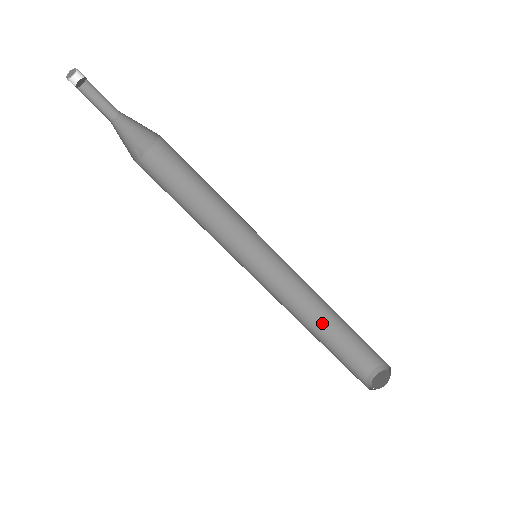
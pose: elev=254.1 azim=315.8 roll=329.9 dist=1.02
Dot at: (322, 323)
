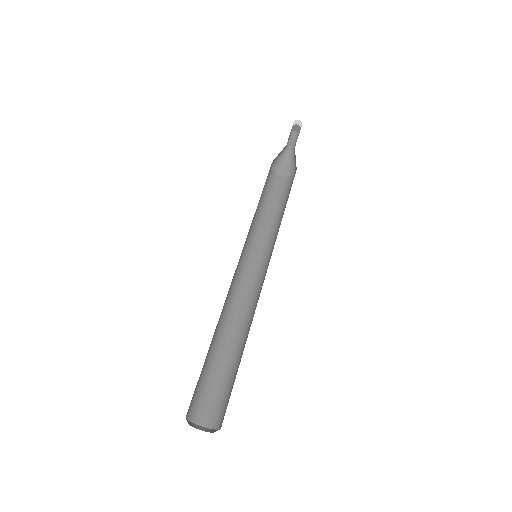
Dot at: (240, 349)
